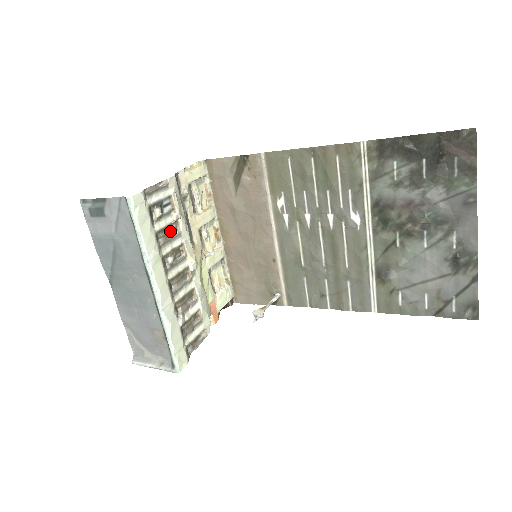
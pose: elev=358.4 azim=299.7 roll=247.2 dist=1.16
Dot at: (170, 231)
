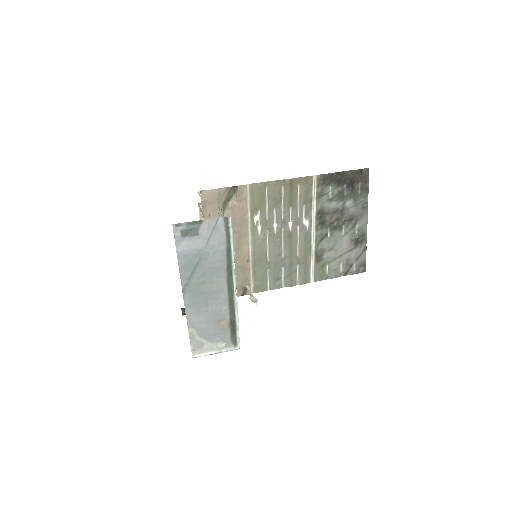
Dot at: occluded
